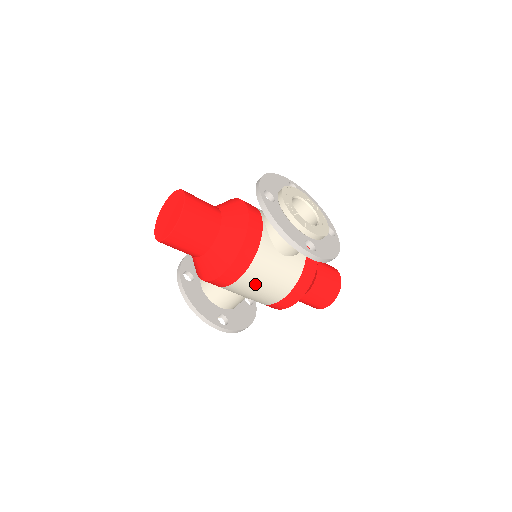
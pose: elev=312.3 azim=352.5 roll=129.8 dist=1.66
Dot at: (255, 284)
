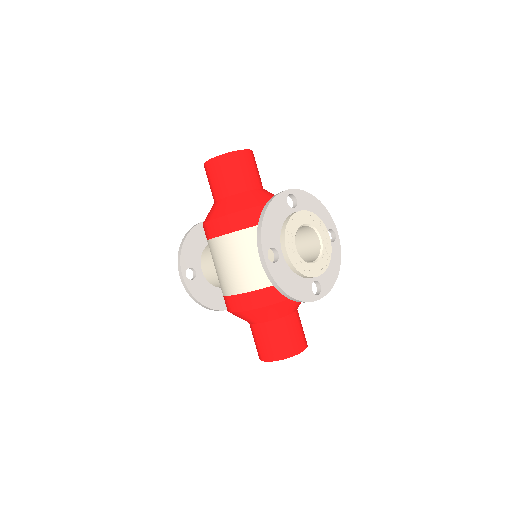
Dot at: (222, 256)
